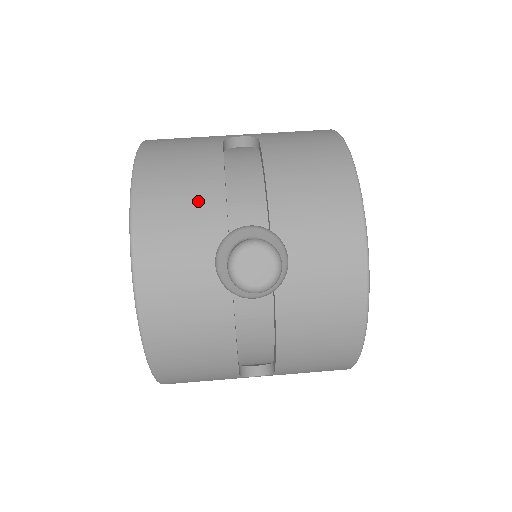
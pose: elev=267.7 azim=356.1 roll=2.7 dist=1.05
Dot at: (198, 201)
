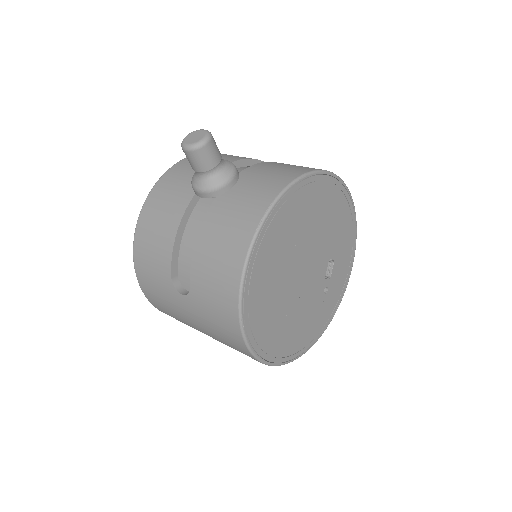
Dot at: occluded
